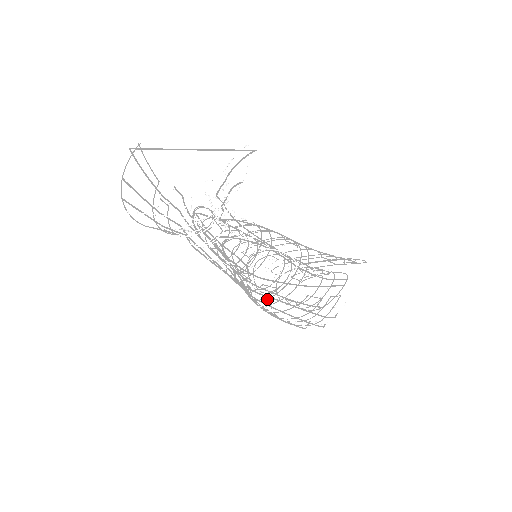
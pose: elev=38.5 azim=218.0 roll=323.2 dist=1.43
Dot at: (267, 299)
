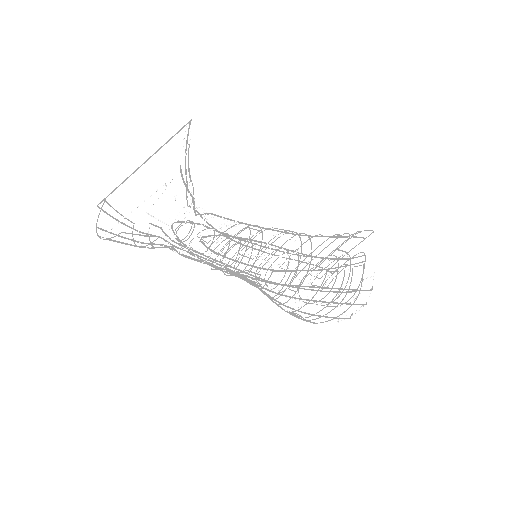
Dot at: (286, 288)
